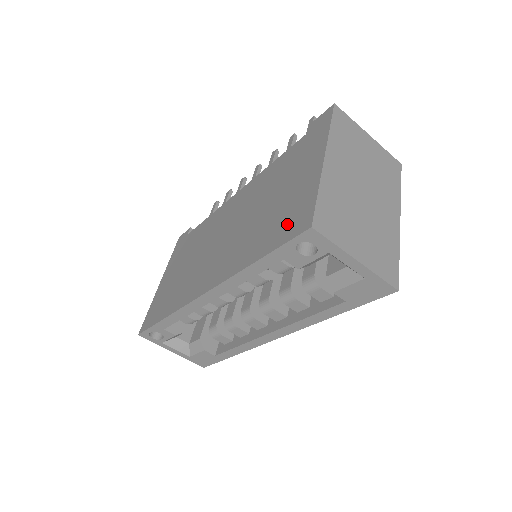
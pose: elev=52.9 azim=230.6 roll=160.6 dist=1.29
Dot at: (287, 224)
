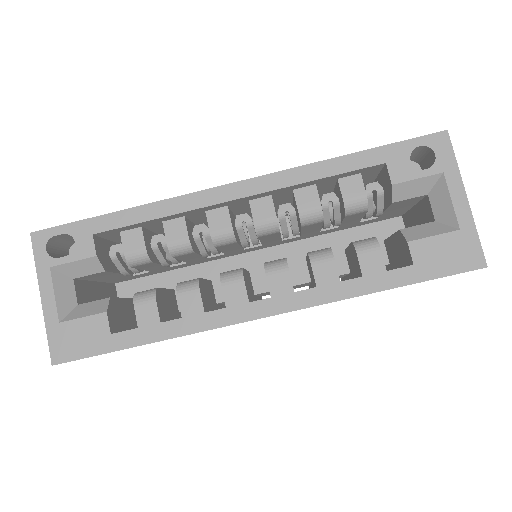
Dot at: occluded
